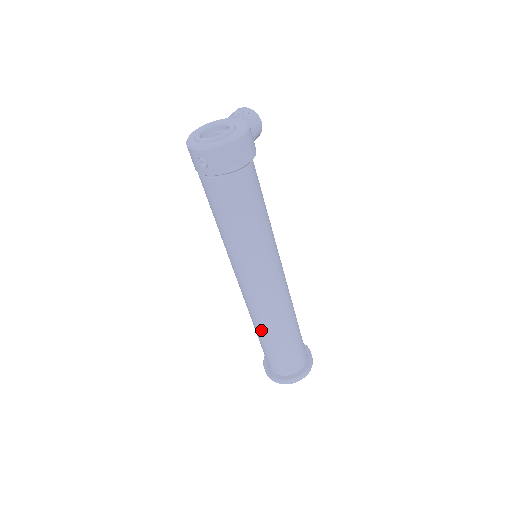
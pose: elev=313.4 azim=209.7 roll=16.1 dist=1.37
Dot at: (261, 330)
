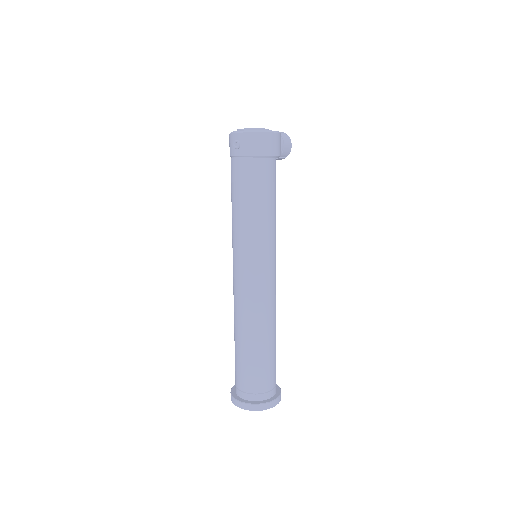
Dot at: (239, 333)
